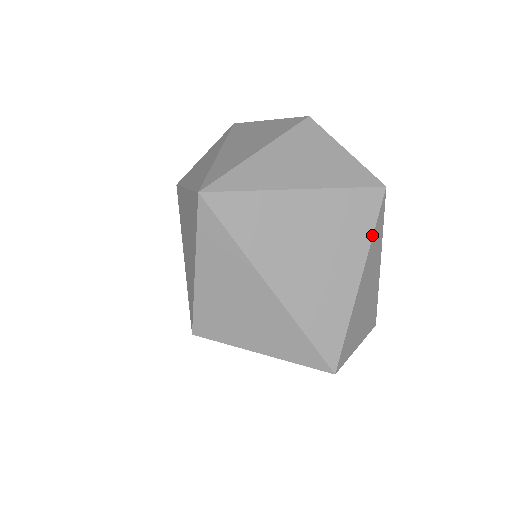
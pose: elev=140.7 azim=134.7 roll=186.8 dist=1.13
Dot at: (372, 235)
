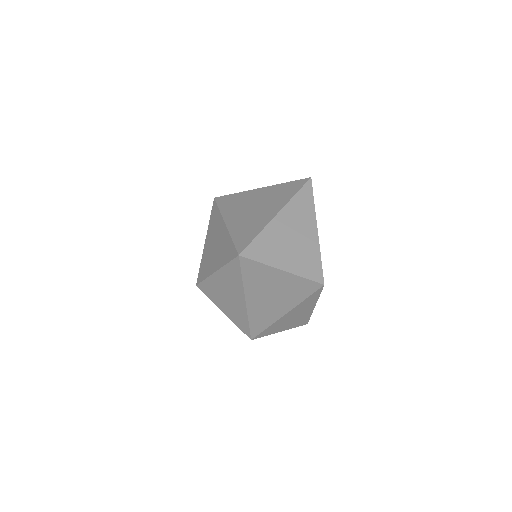
Dot at: (294, 195)
